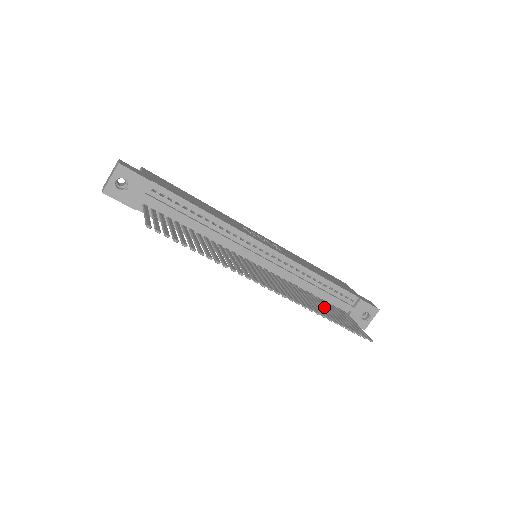
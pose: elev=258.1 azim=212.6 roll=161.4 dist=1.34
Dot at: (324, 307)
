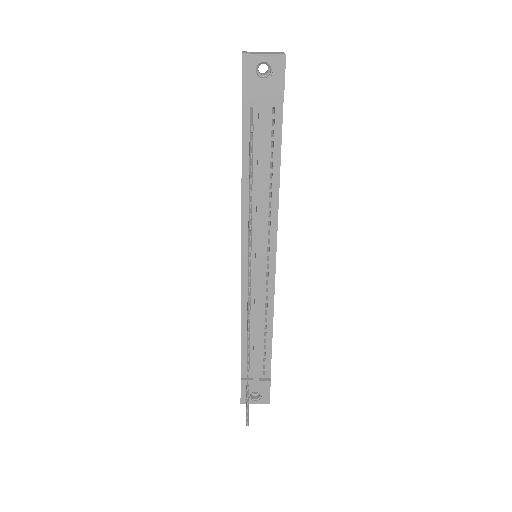
Dot at: occluded
